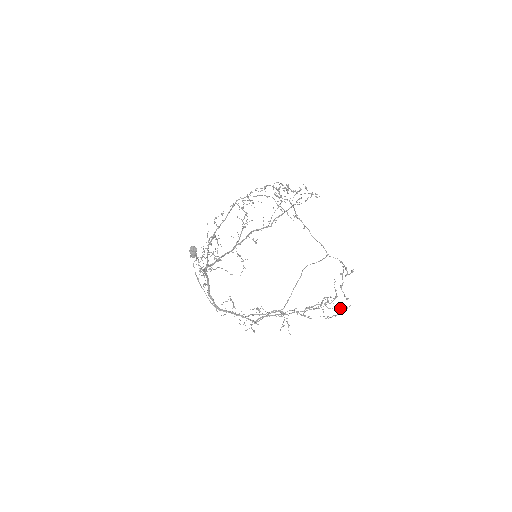
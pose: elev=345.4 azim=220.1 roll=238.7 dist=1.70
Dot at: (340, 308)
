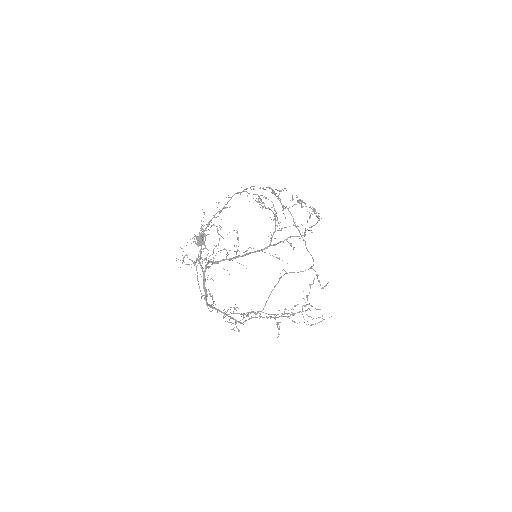
Dot at: (318, 317)
